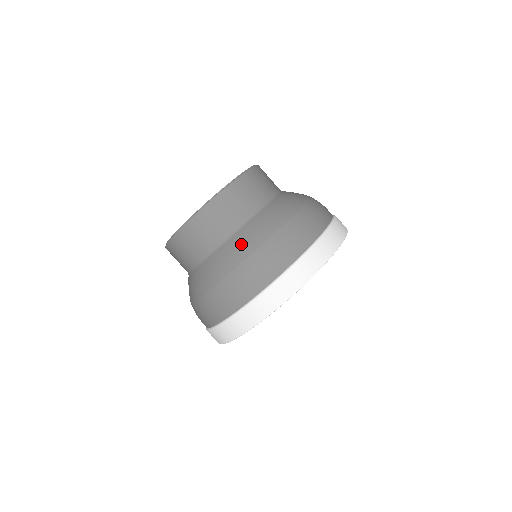
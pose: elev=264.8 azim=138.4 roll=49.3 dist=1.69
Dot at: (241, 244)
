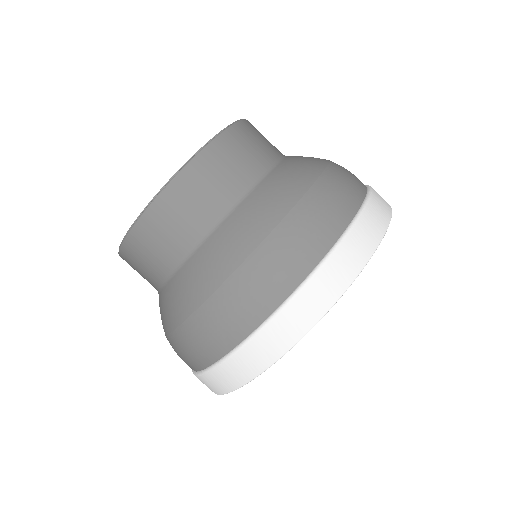
Dot at: (205, 268)
